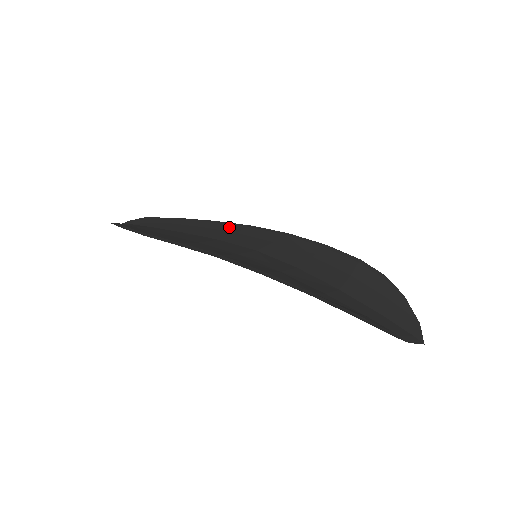
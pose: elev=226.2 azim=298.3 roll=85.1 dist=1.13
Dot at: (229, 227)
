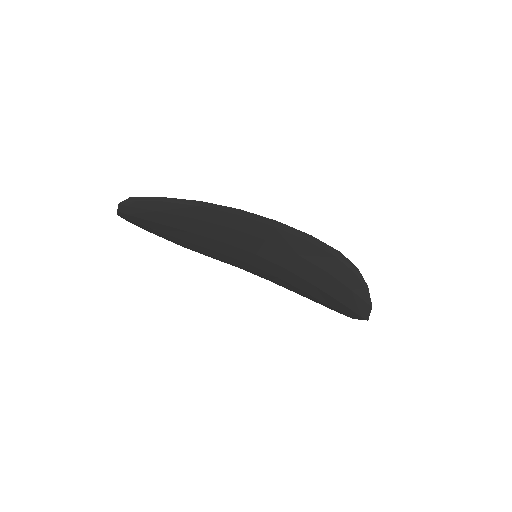
Dot at: occluded
